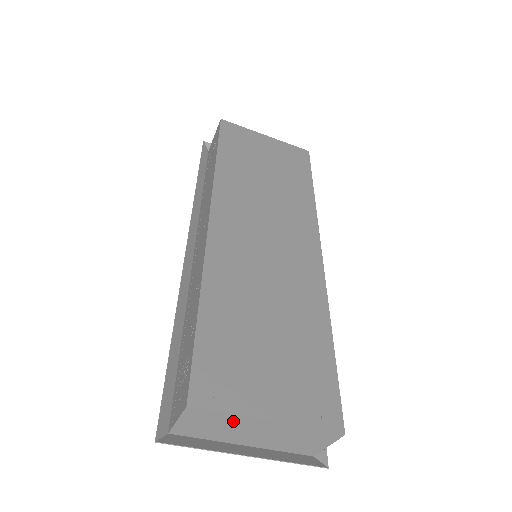
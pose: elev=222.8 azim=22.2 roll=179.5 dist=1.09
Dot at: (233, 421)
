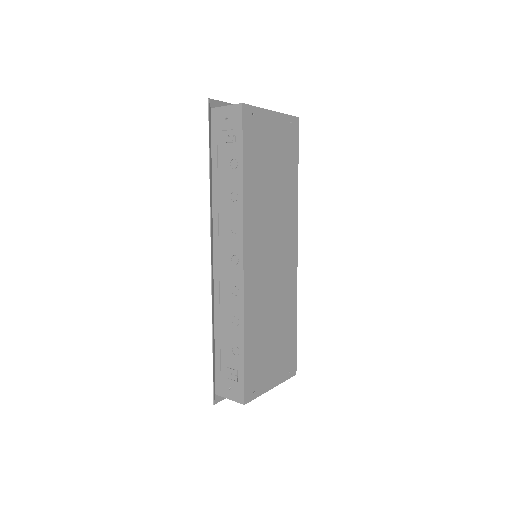
Dot at: occluded
